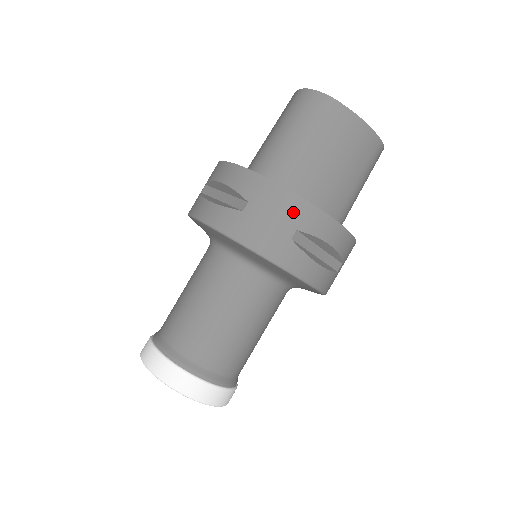
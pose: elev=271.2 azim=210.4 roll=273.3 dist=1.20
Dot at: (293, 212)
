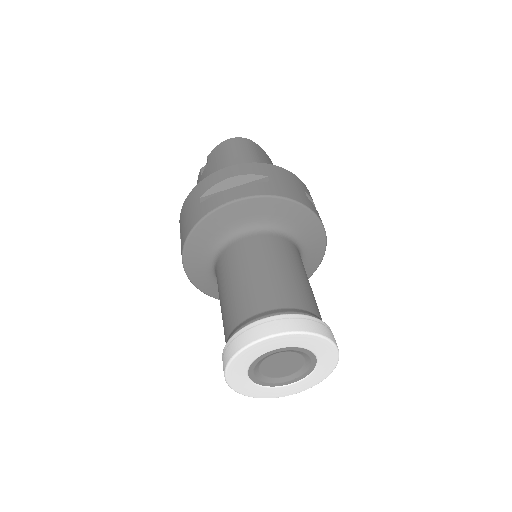
Dot at: (296, 181)
